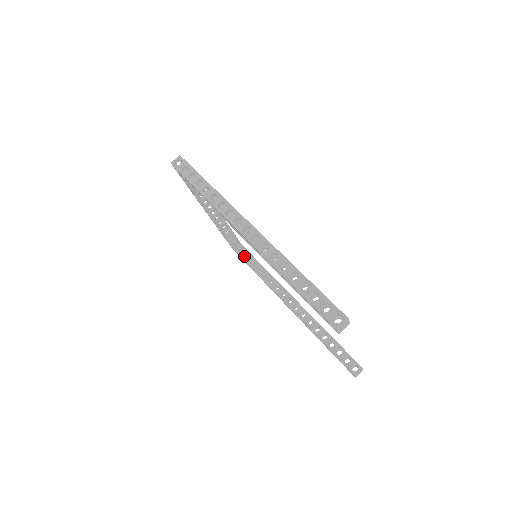
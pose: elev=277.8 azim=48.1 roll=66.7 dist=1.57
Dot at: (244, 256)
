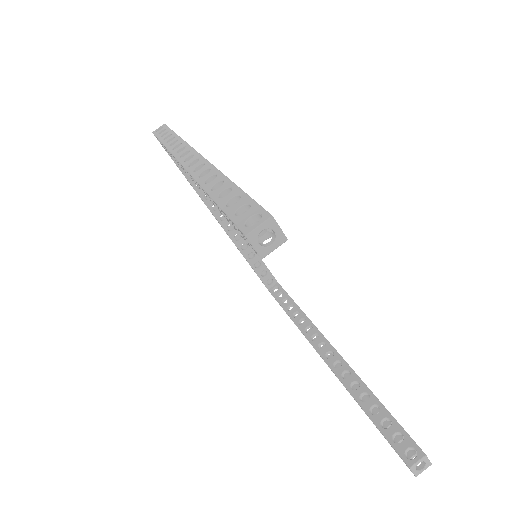
Dot at: (277, 295)
